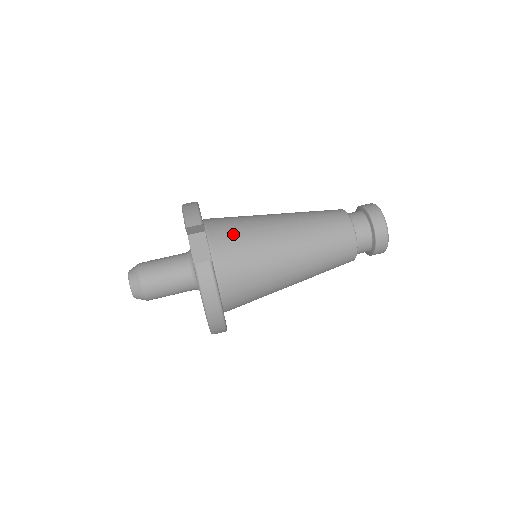
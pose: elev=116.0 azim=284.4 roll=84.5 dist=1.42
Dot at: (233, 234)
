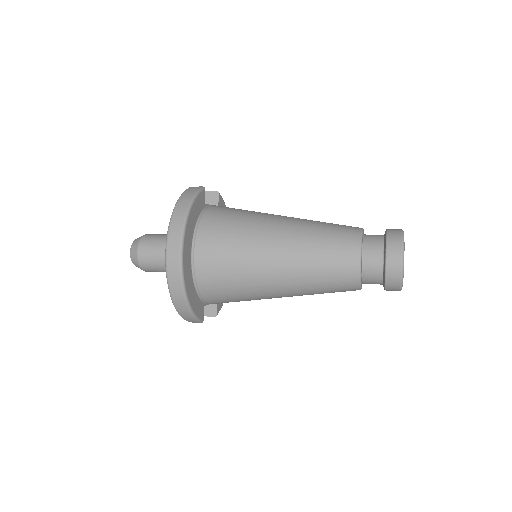
Dot at: occluded
